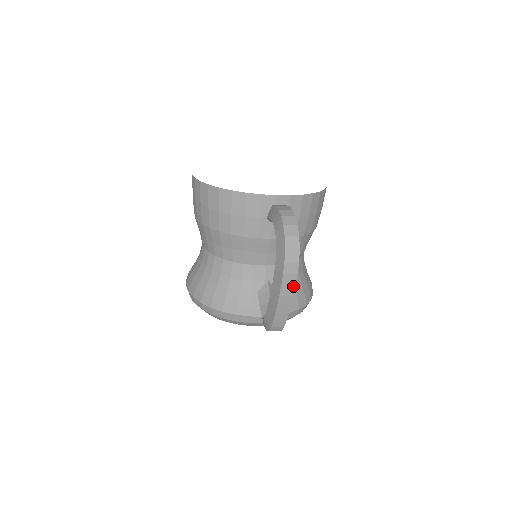
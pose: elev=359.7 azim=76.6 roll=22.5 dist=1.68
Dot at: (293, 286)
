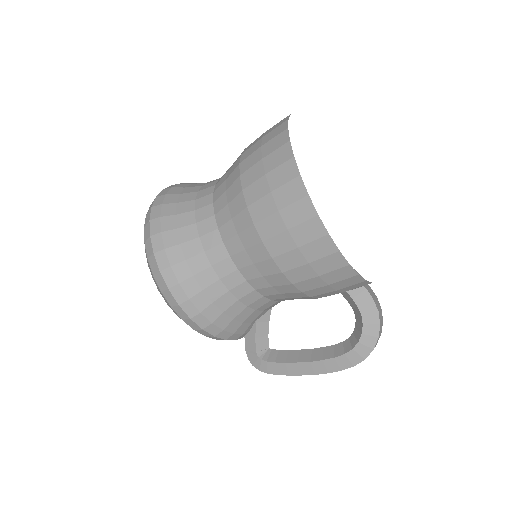
Dot at: occluded
